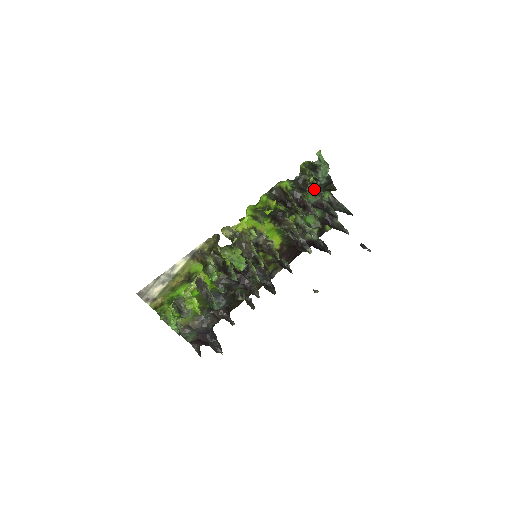
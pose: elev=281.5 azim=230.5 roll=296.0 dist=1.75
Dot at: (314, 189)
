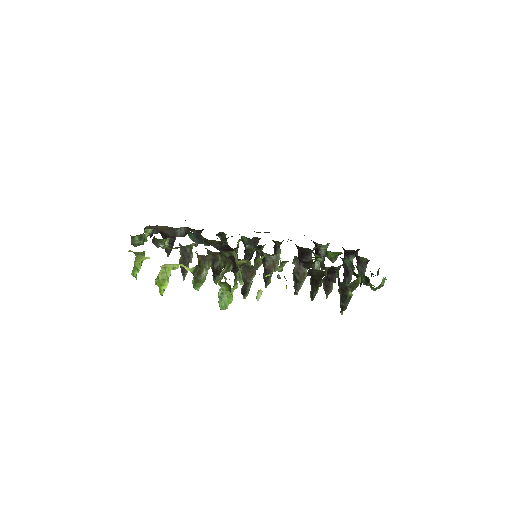
Dot at: (344, 300)
